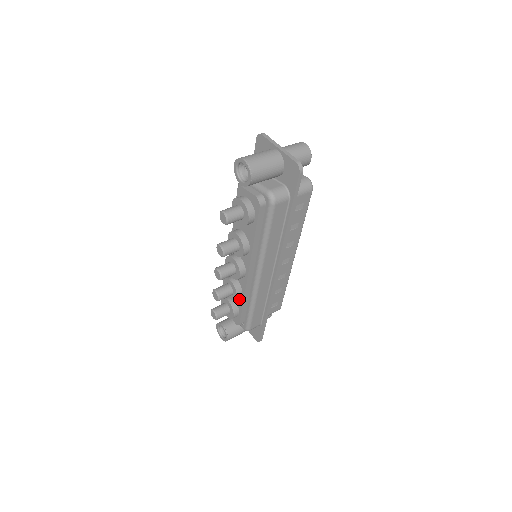
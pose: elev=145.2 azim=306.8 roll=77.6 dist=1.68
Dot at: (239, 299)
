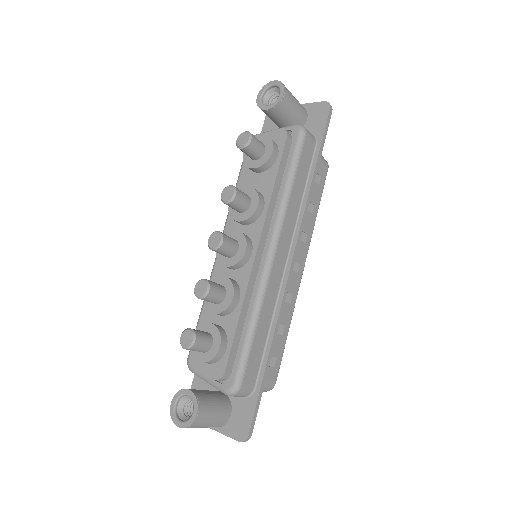
Dot at: (231, 314)
